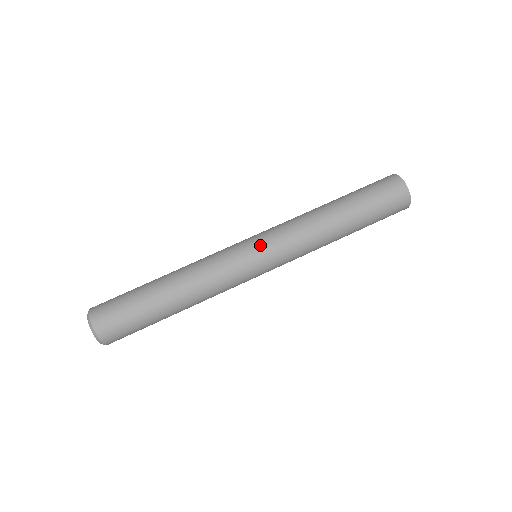
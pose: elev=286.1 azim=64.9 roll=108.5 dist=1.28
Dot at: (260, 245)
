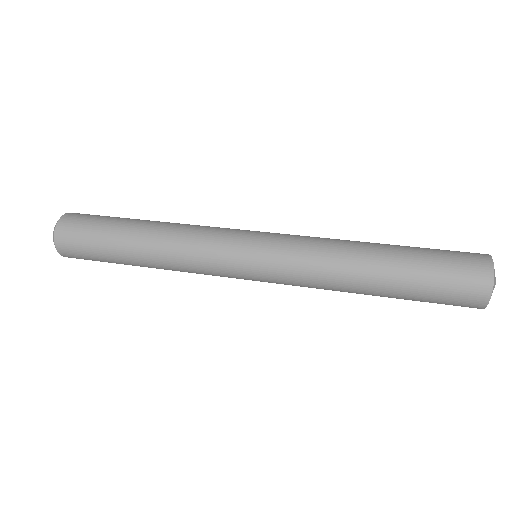
Dot at: (265, 232)
